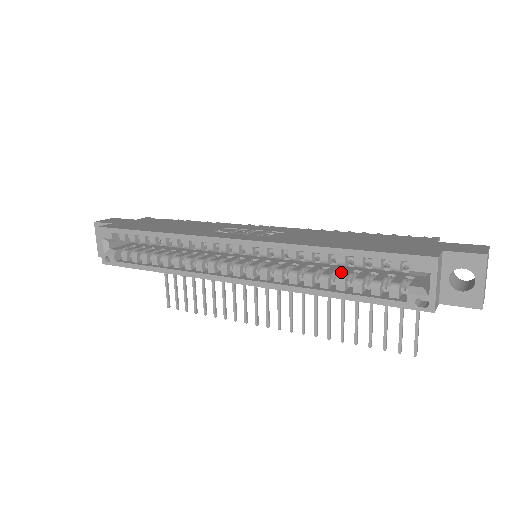
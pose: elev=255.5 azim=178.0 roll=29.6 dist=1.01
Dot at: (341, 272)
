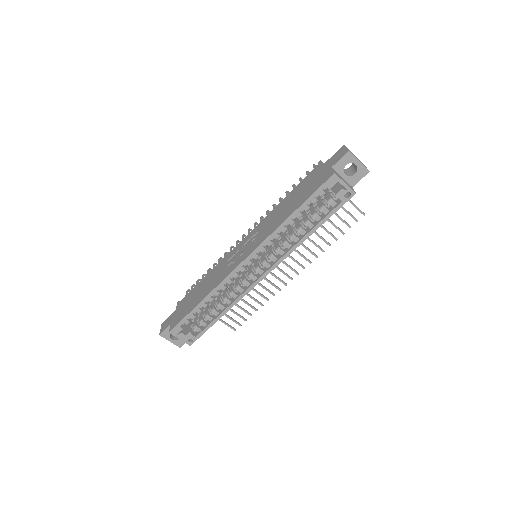
Dot at: (303, 220)
